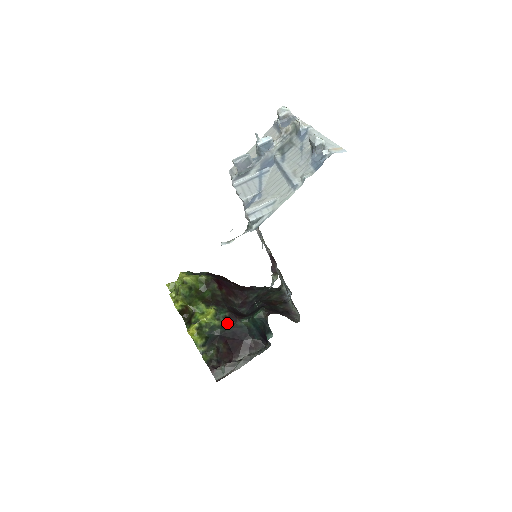
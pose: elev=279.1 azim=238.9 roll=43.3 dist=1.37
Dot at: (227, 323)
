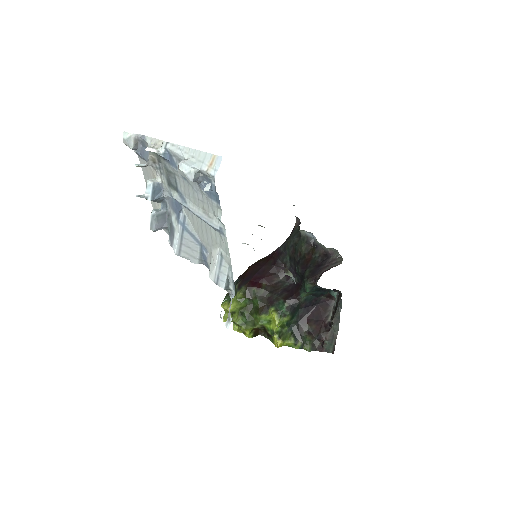
Dot at: (293, 310)
